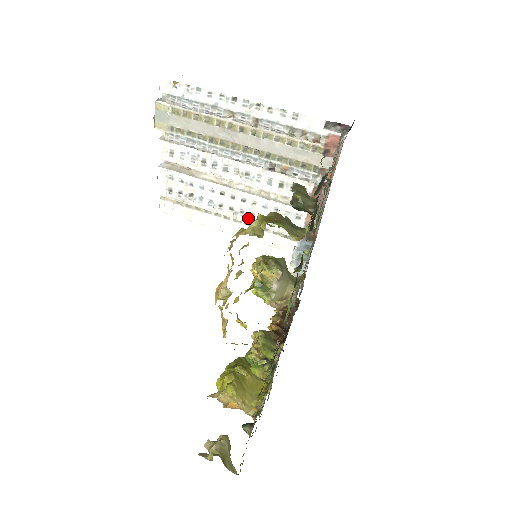
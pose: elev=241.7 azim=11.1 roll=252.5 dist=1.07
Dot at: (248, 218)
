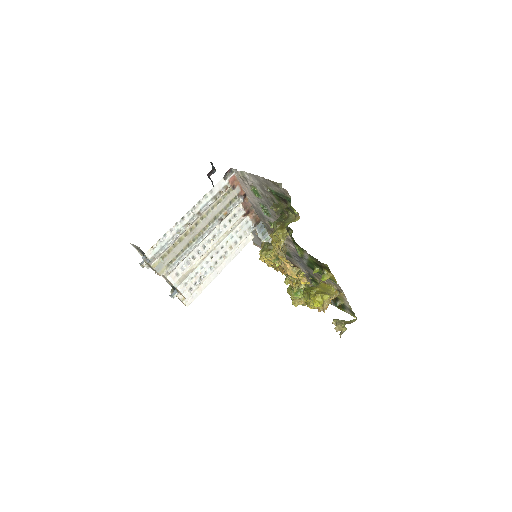
Dot at: (230, 251)
